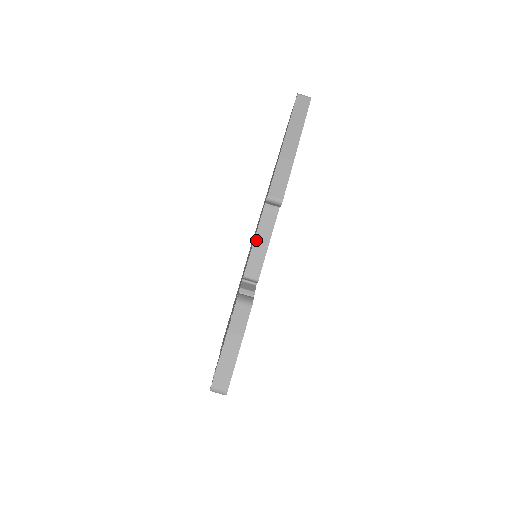
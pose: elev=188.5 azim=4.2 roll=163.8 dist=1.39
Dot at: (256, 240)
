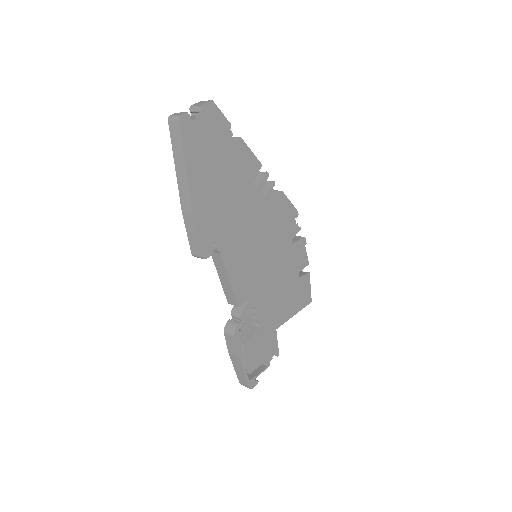
Dot at: (219, 276)
